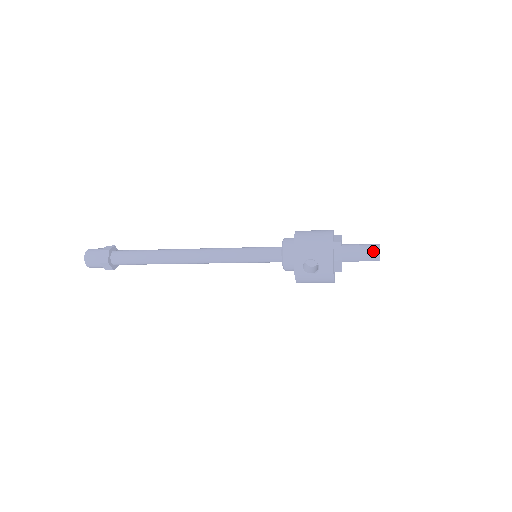
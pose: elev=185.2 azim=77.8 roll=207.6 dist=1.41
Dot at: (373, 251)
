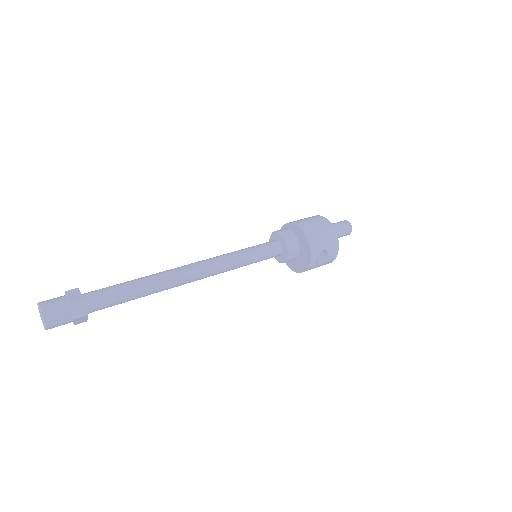
Dot at: (348, 228)
